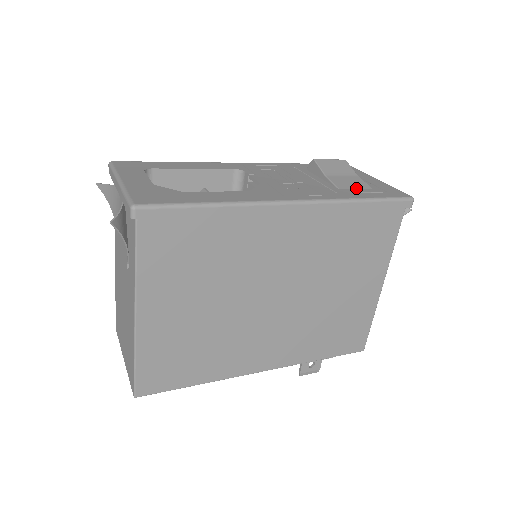
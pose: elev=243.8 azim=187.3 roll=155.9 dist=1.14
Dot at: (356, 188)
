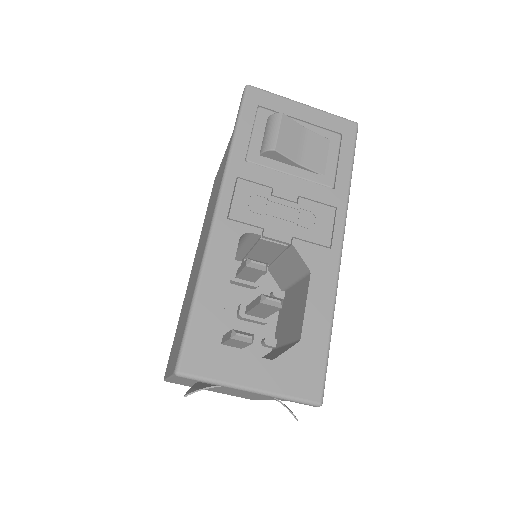
Dot at: (326, 157)
